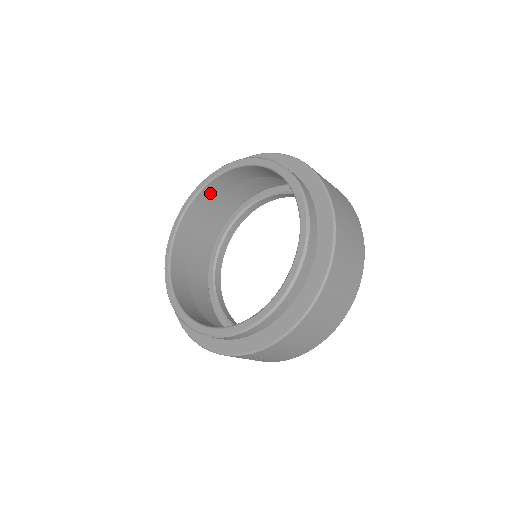
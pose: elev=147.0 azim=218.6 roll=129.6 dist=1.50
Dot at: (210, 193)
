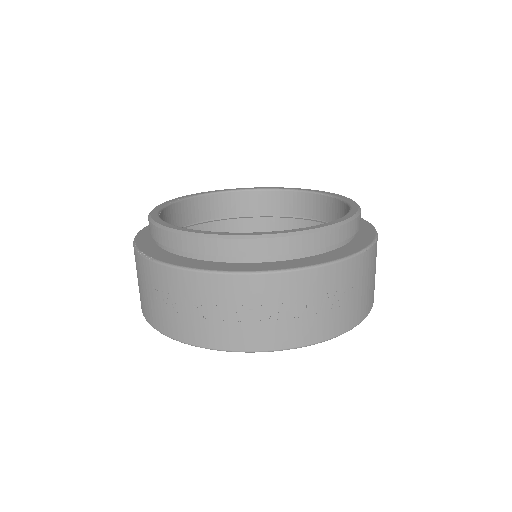
Dot at: (178, 214)
